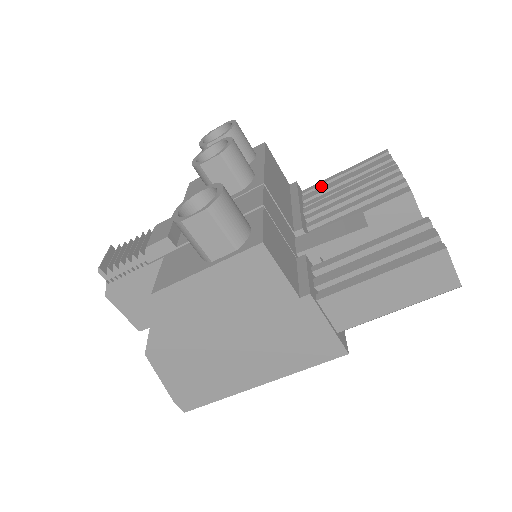
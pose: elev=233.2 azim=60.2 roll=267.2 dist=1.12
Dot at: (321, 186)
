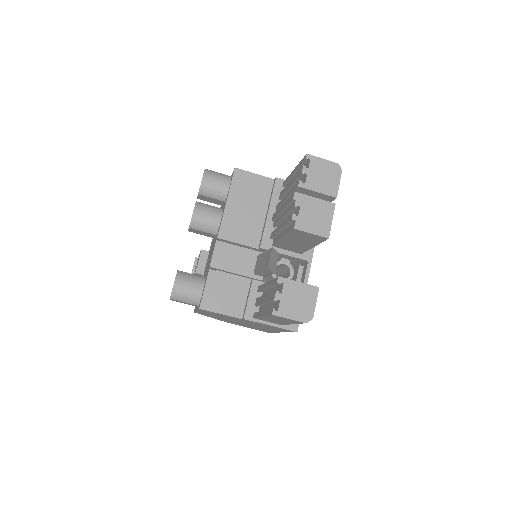
Dot at: (289, 181)
